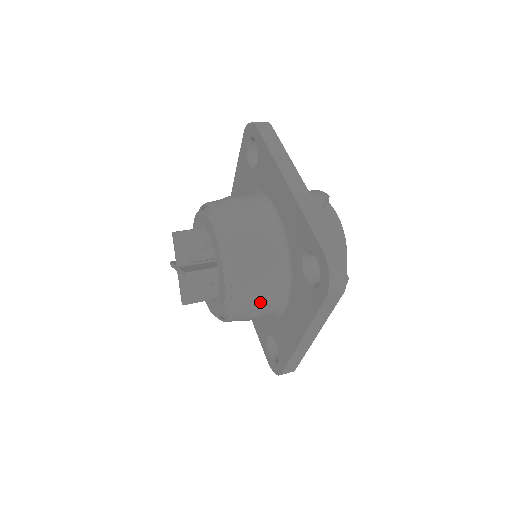
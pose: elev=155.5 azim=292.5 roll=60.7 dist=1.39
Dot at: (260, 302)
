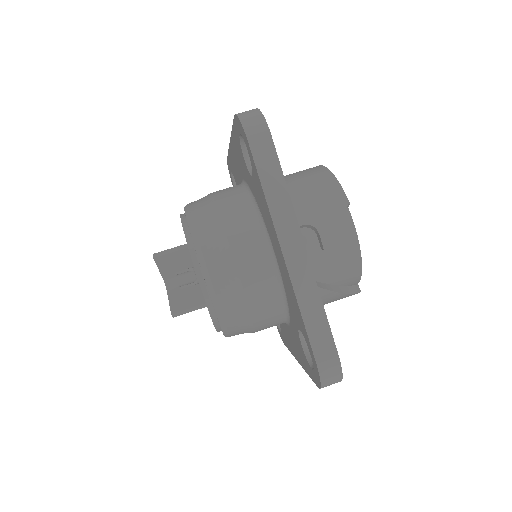
Dot at: occluded
